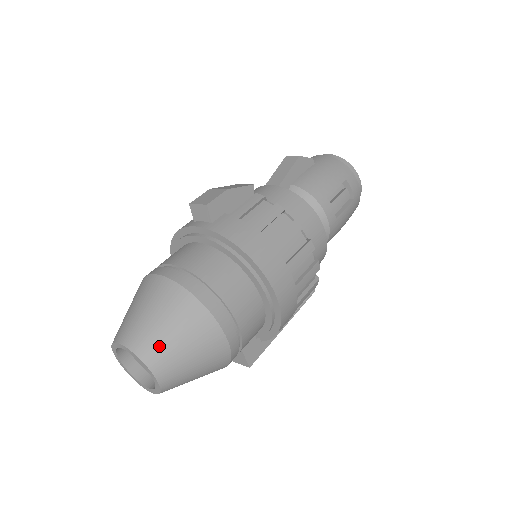
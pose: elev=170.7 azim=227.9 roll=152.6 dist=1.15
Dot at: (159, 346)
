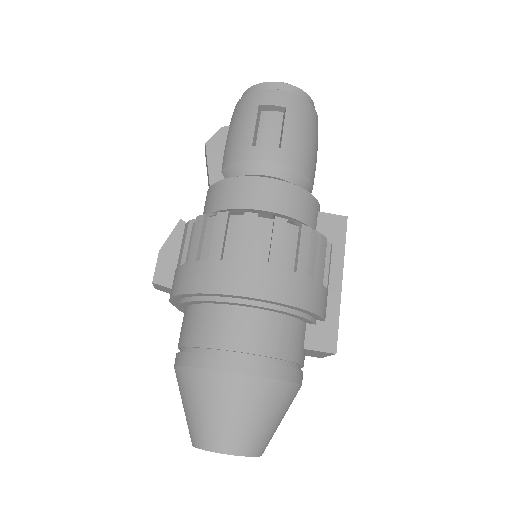
Dot at: (205, 429)
